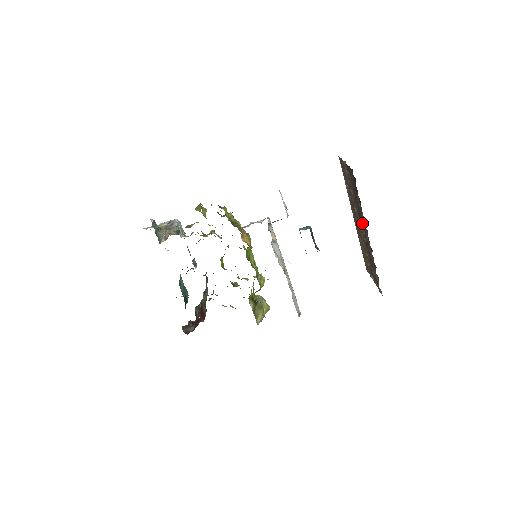
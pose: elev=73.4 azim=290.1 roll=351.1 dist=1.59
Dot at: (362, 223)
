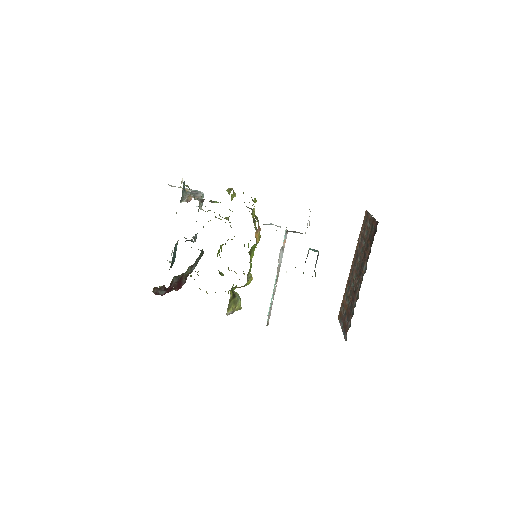
Dot at: (360, 272)
